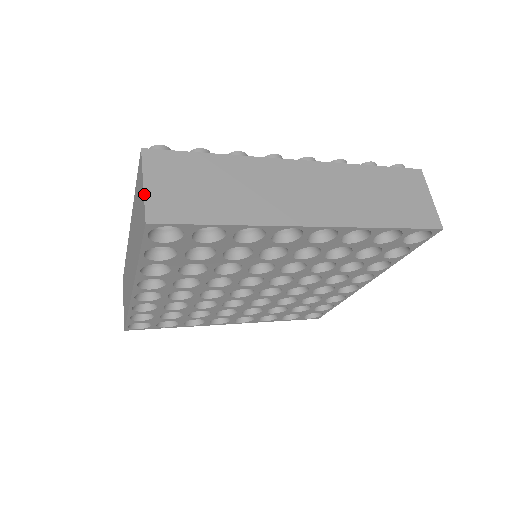
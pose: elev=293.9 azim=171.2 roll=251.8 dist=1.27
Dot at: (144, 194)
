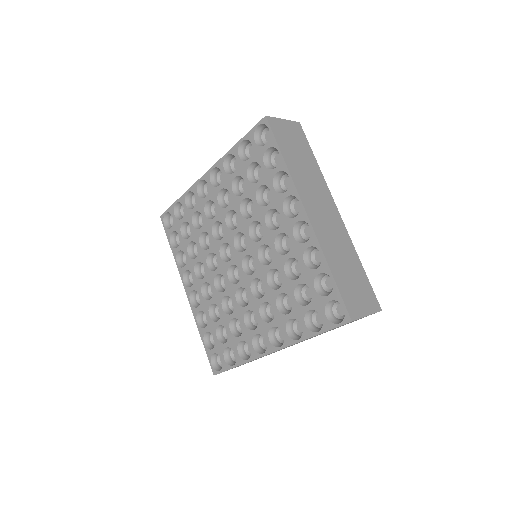
Dot at: (279, 118)
